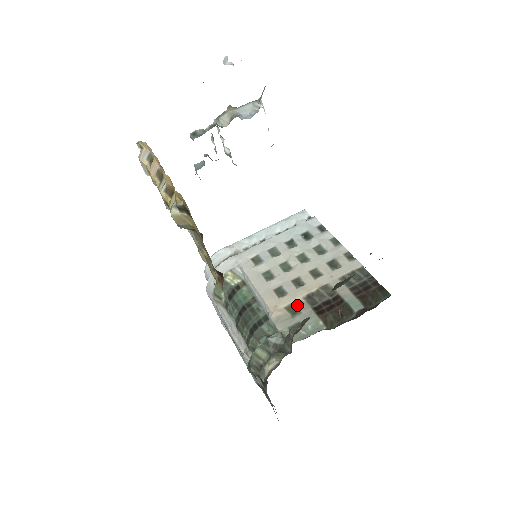
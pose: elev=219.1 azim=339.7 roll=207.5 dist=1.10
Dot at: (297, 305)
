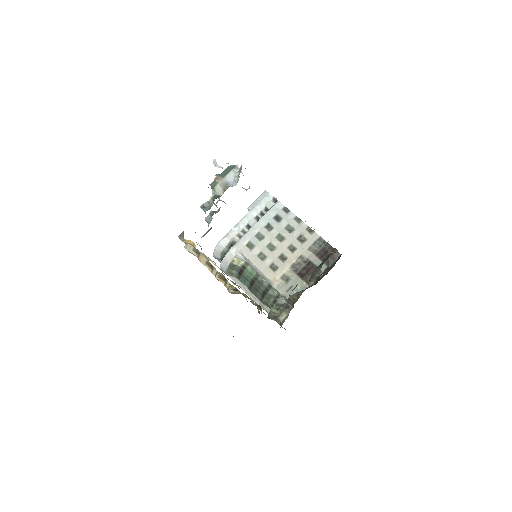
Dot at: (287, 274)
